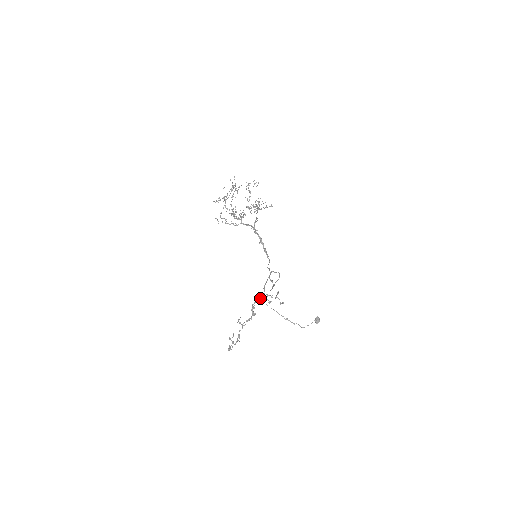
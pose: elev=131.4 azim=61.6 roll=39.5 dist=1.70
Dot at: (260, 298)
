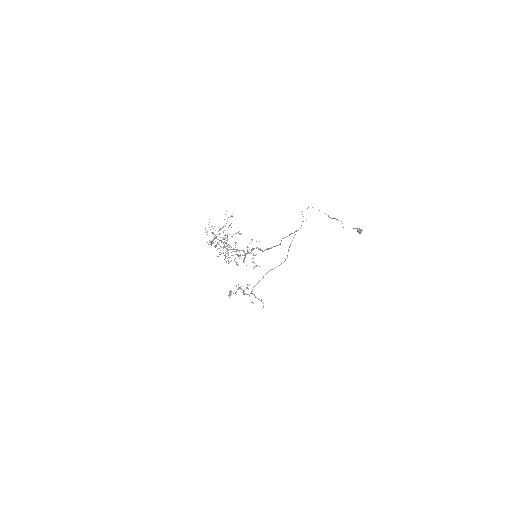
Dot at: (247, 294)
